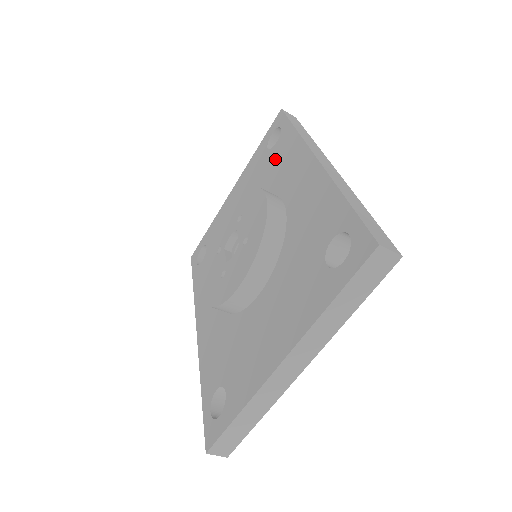
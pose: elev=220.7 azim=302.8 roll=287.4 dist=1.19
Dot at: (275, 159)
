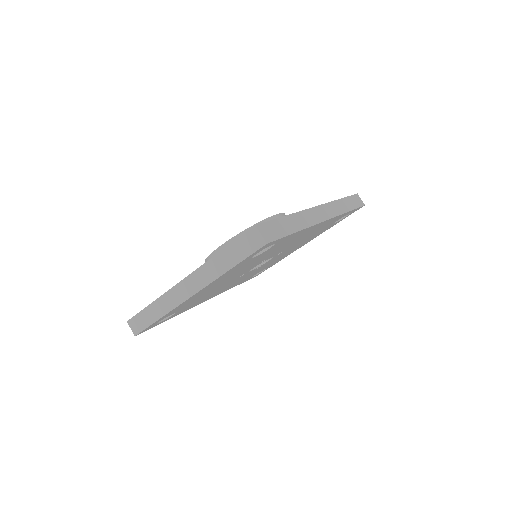
Dot at: occluded
